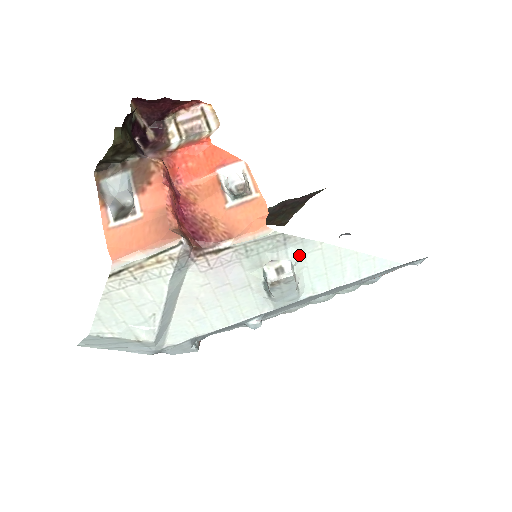
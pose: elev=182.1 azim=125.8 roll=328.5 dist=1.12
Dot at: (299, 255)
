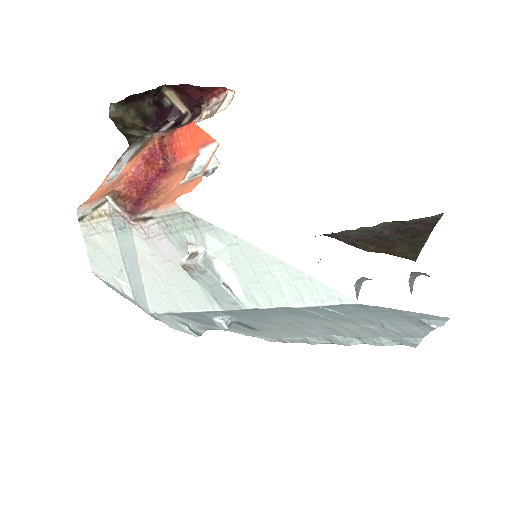
Dot at: (217, 245)
